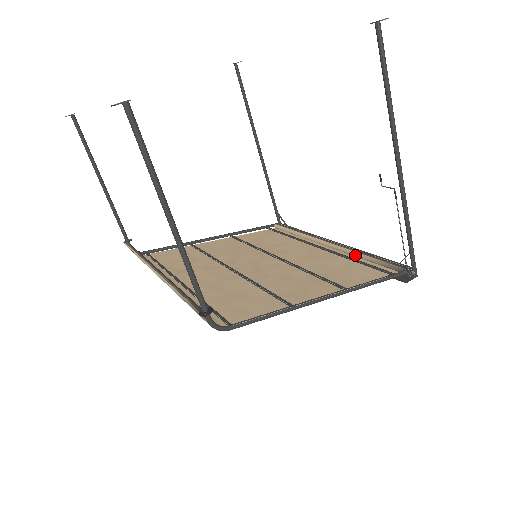
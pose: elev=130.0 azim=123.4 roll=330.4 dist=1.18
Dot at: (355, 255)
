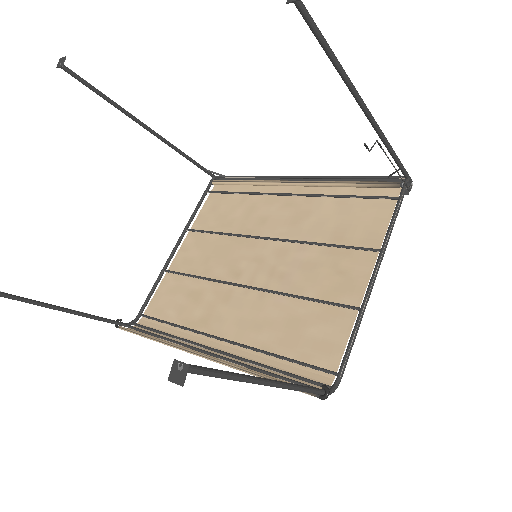
Dot at: (335, 187)
